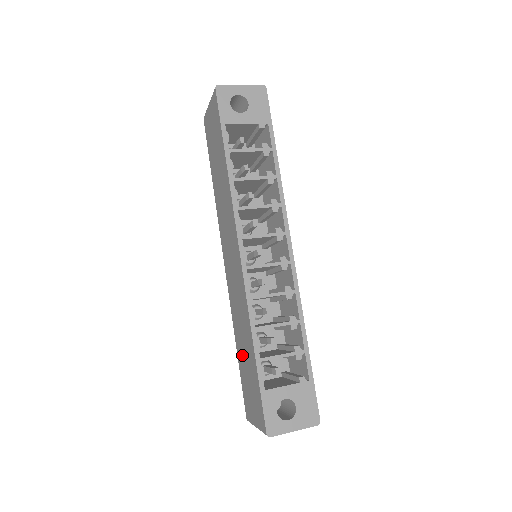
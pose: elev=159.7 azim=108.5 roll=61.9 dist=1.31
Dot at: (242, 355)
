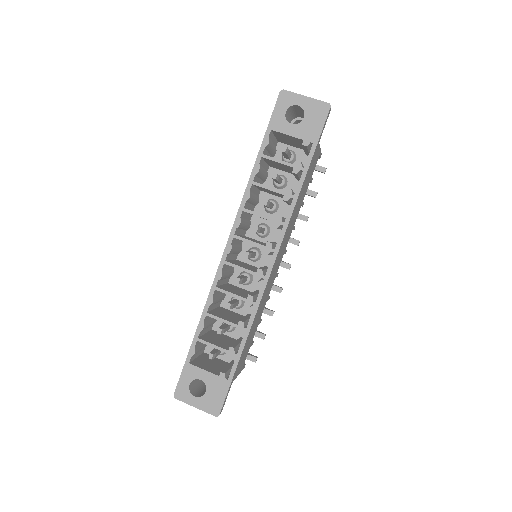
Dot at: occluded
